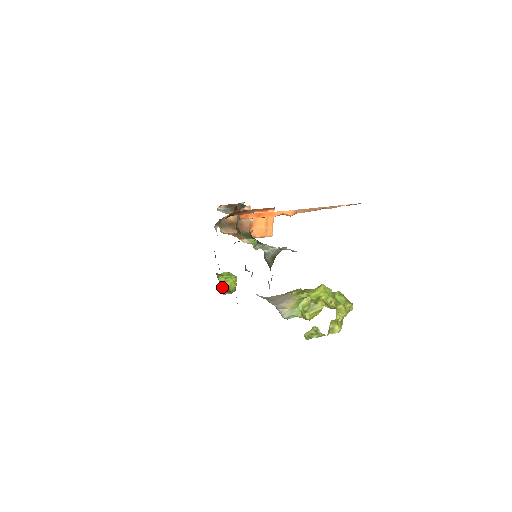
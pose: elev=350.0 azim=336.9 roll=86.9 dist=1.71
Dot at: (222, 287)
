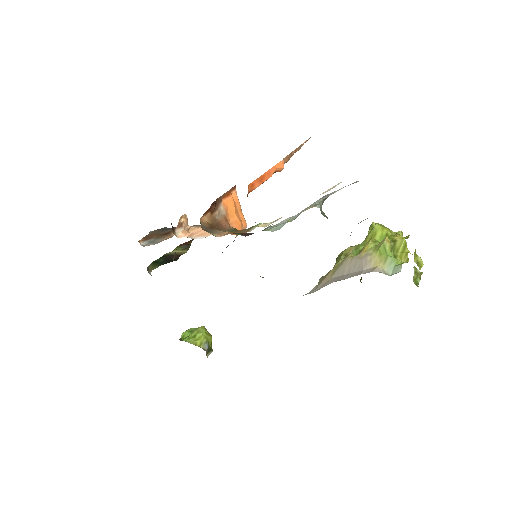
Dot at: occluded
